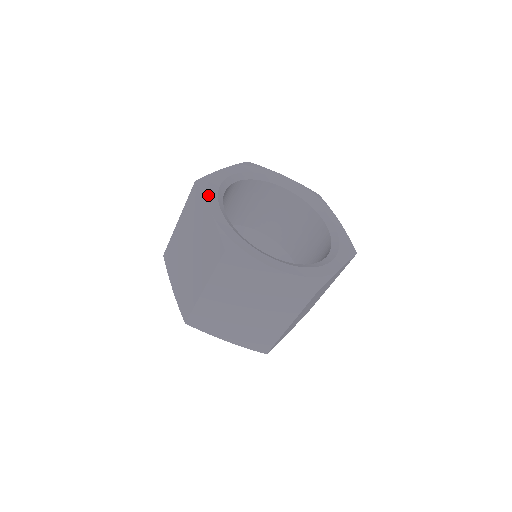
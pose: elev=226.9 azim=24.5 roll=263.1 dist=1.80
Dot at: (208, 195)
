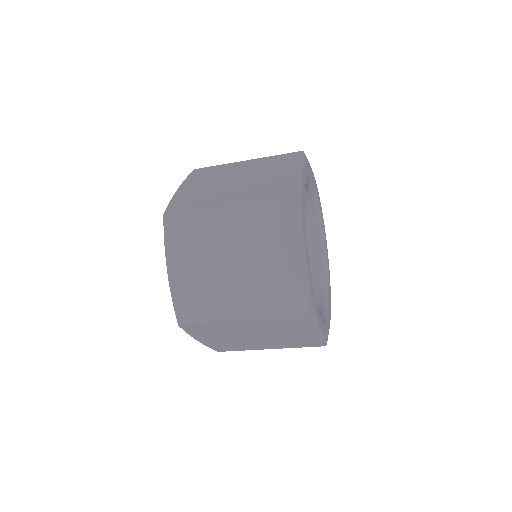
Dot at: (304, 227)
